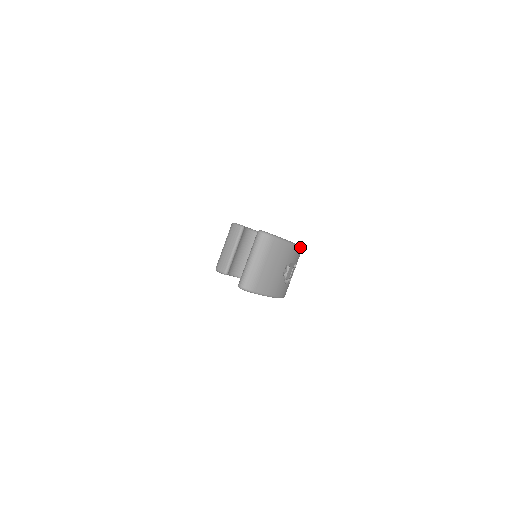
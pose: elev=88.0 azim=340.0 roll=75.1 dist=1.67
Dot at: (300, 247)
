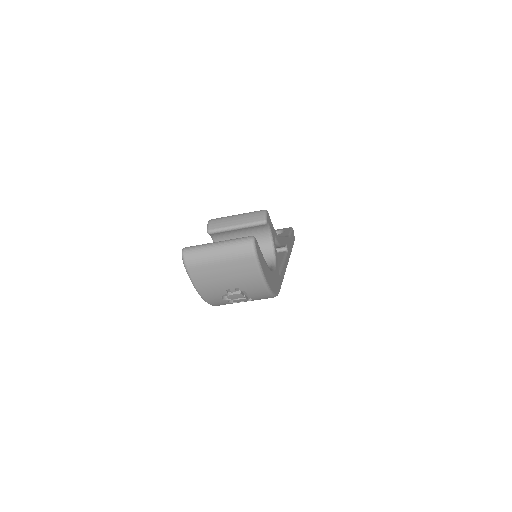
Dot at: (270, 293)
